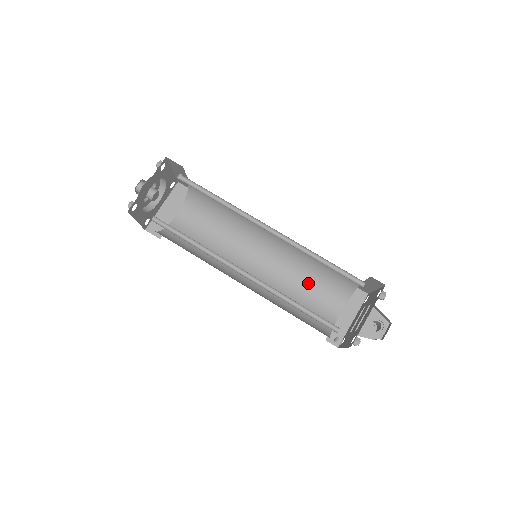
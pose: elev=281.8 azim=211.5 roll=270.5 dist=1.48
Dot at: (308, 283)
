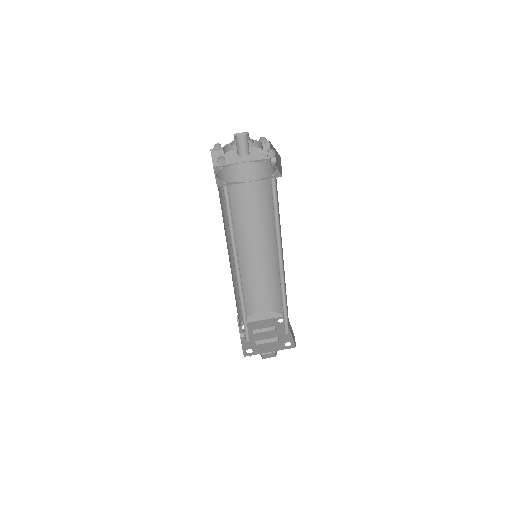
Dot at: (264, 283)
